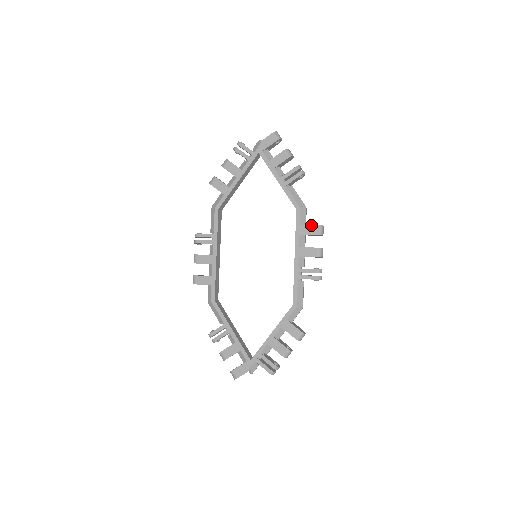
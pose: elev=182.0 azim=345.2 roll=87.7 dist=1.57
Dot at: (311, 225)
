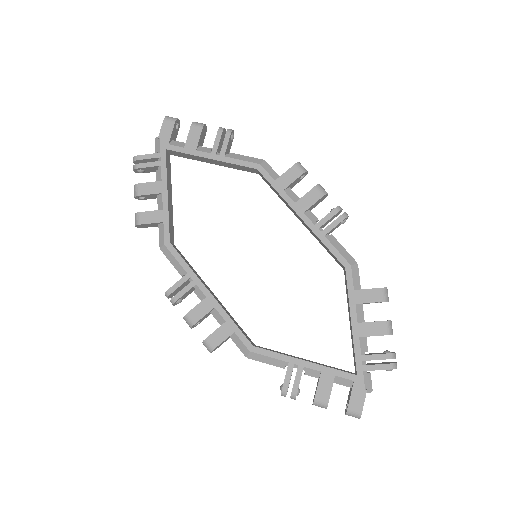
Dot at: (287, 171)
